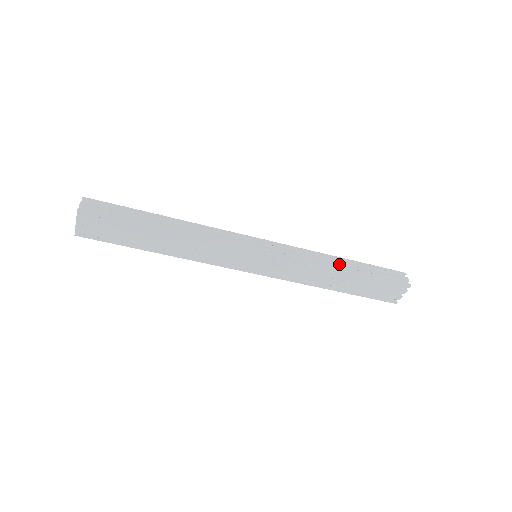
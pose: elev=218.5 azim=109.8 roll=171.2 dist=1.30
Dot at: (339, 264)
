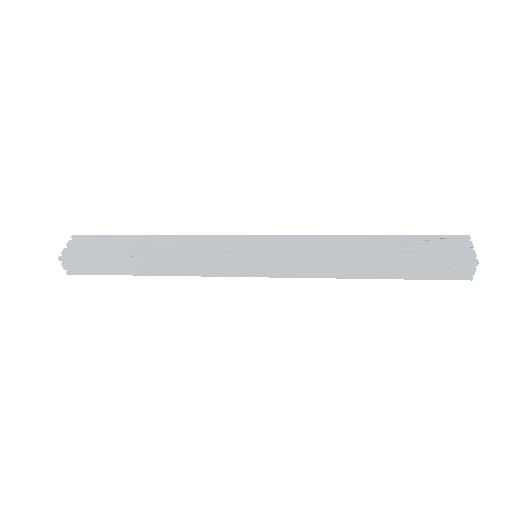
Dot at: (361, 272)
